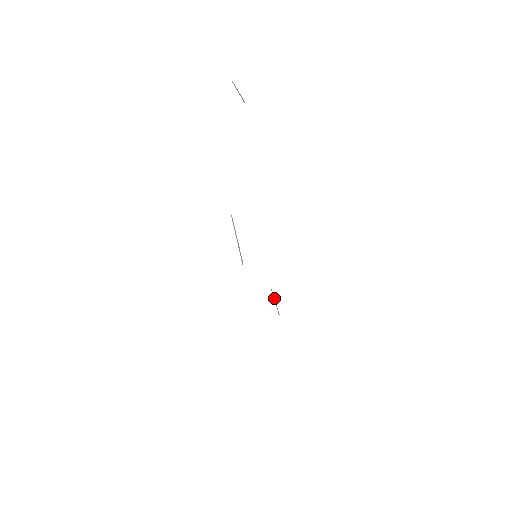
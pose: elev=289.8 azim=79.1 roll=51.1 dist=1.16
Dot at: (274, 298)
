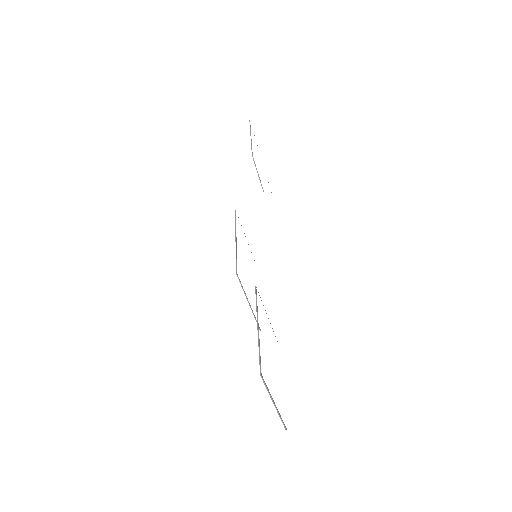
Dot at: occluded
